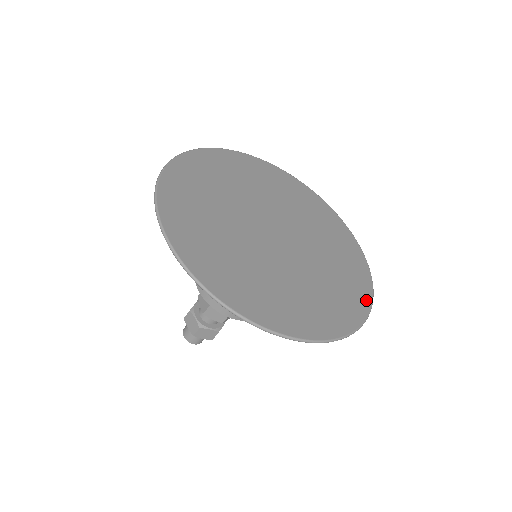
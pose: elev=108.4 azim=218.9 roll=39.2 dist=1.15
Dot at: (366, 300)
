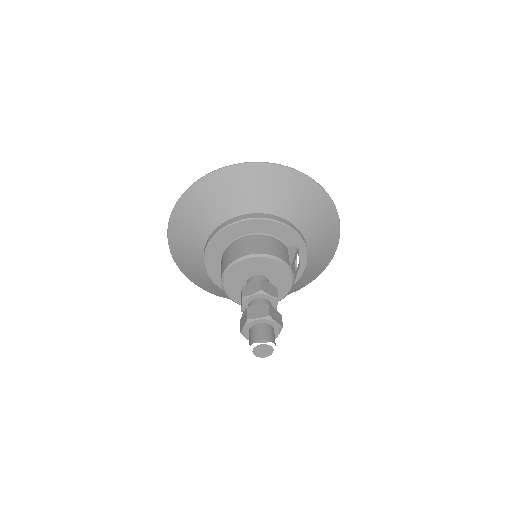
Dot at: occluded
